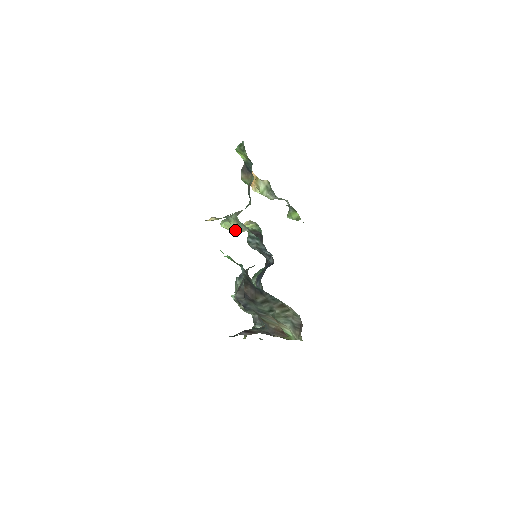
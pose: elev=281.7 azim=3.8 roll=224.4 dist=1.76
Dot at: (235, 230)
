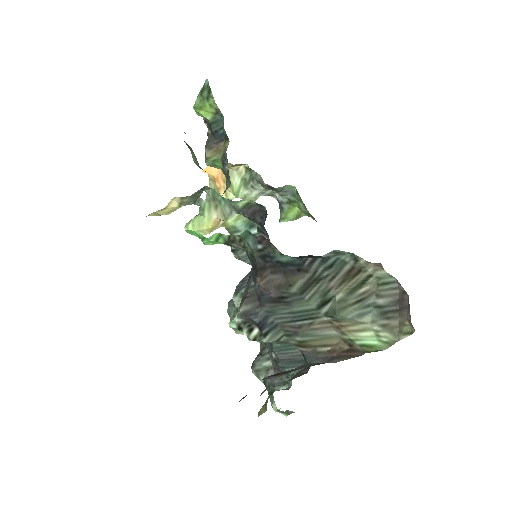
Dot at: (211, 231)
